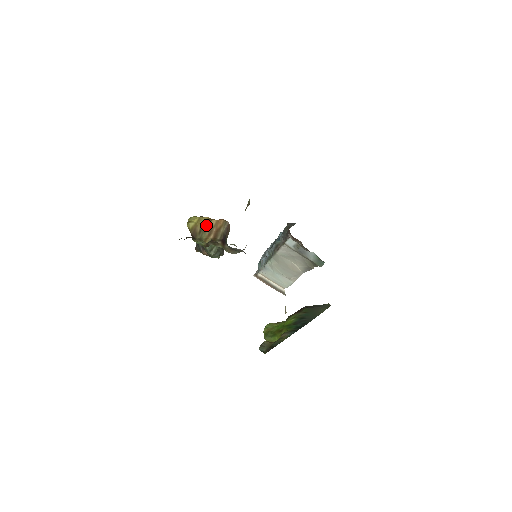
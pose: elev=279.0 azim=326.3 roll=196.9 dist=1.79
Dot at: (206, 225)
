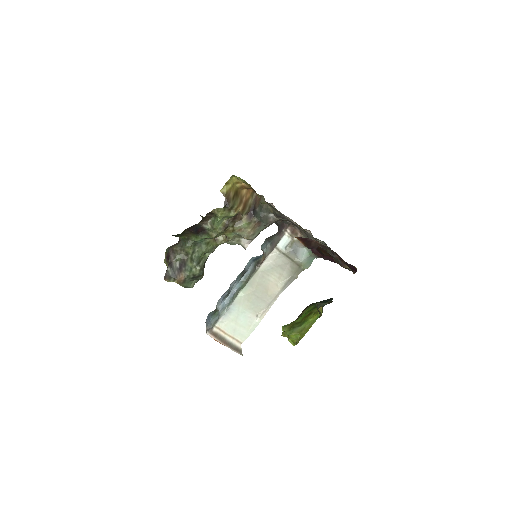
Dot at: (238, 193)
